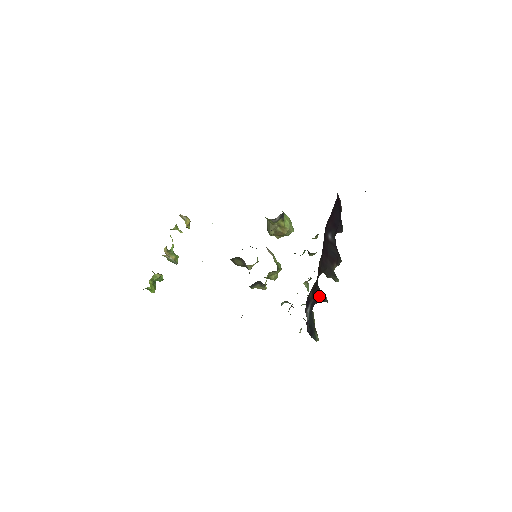
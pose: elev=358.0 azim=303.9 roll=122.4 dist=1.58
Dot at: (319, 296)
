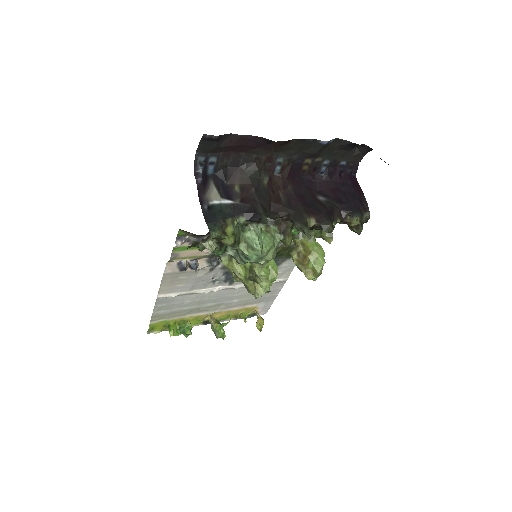
Dot at: (255, 209)
